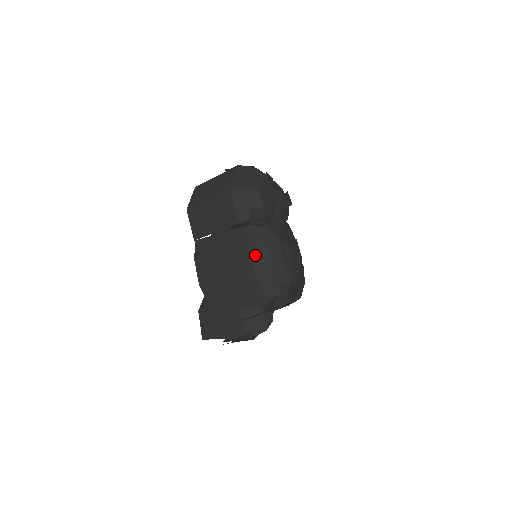
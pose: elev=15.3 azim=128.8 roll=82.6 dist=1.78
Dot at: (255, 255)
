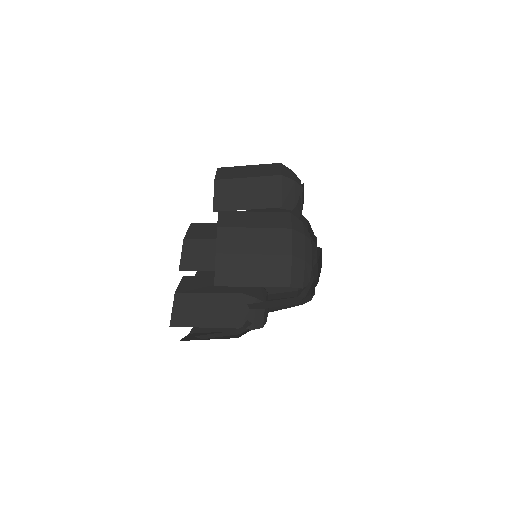
Dot at: (295, 240)
